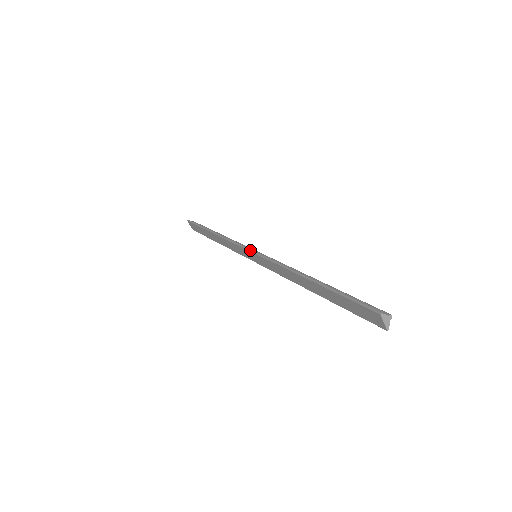
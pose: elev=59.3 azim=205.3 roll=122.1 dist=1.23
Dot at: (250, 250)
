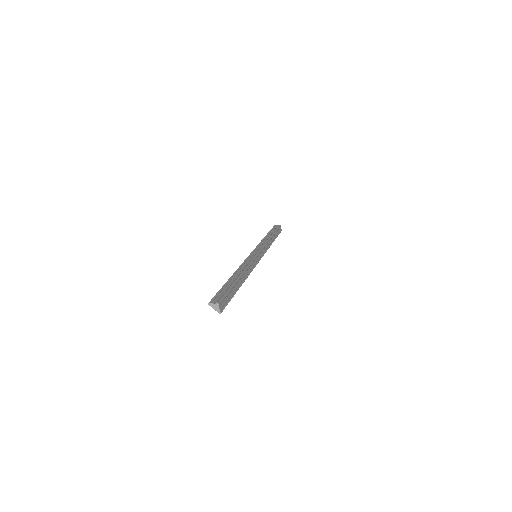
Dot at: (251, 253)
